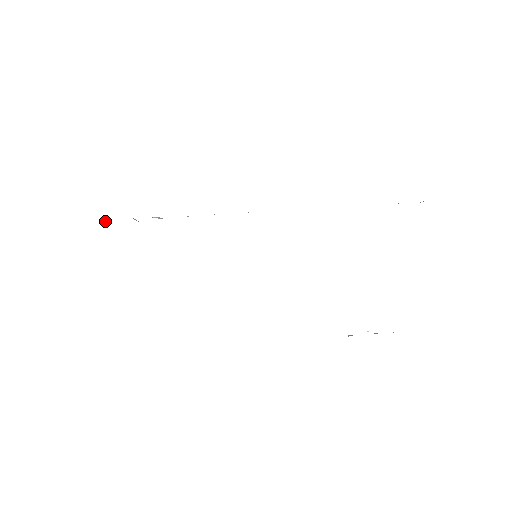
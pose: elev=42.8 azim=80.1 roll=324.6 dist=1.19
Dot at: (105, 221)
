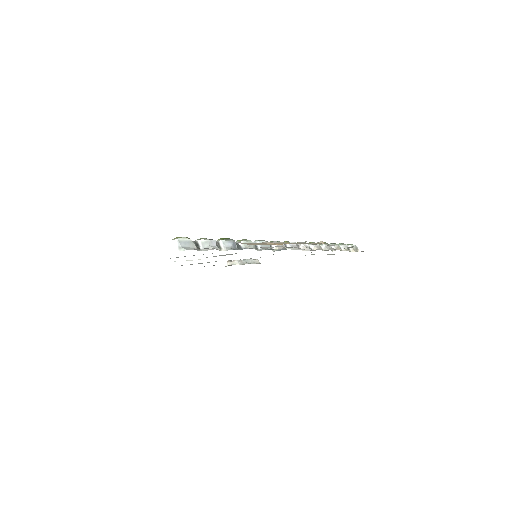
Dot at: (192, 244)
